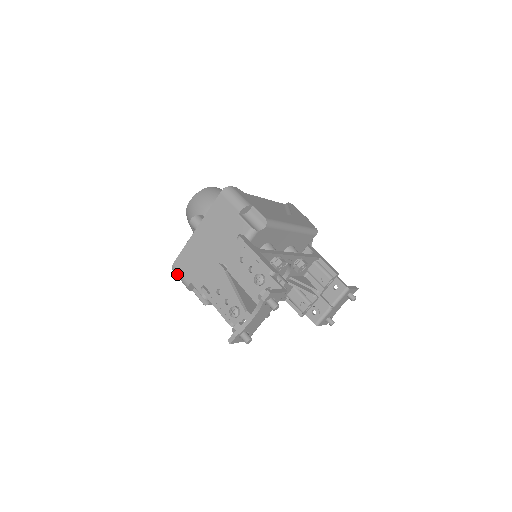
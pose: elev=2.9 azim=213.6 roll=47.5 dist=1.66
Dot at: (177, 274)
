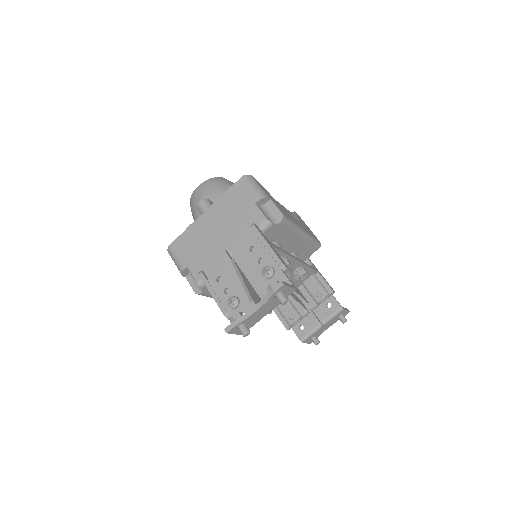
Dot at: (173, 256)
